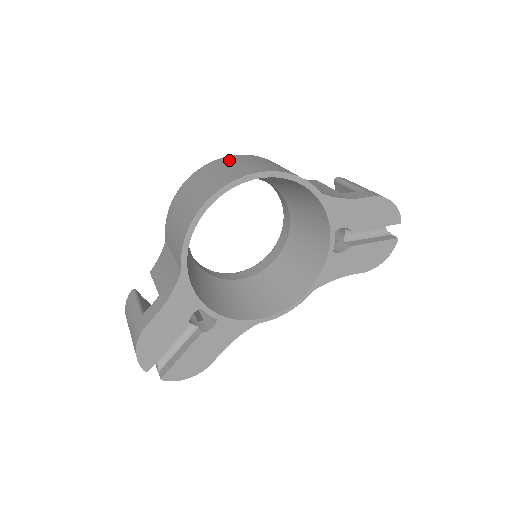
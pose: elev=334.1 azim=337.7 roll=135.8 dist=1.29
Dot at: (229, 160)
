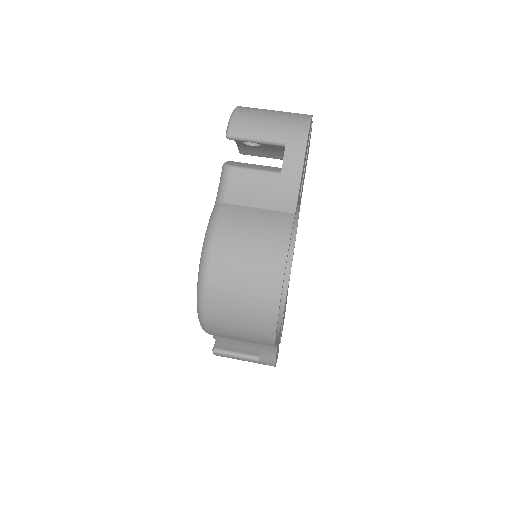
Dot at: (222, 284)
